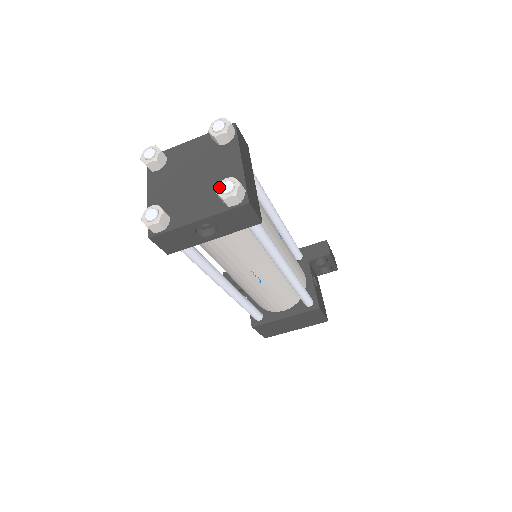
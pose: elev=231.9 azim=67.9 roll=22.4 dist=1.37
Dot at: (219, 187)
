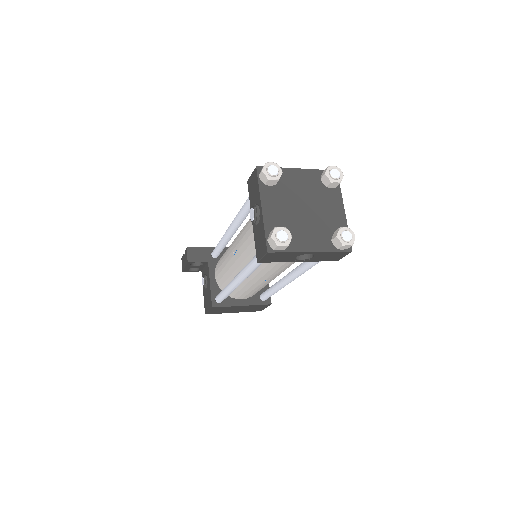
Dot at: (341, 234)
